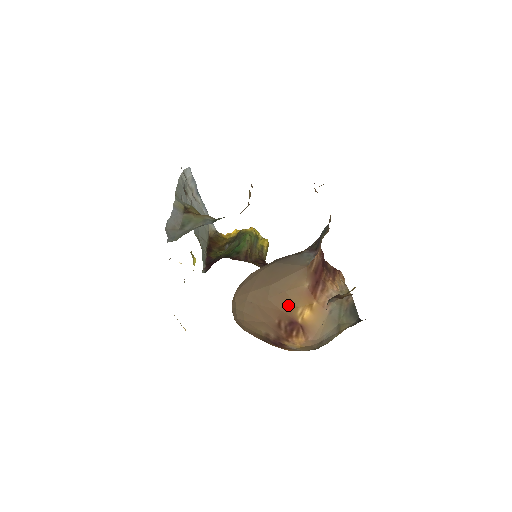
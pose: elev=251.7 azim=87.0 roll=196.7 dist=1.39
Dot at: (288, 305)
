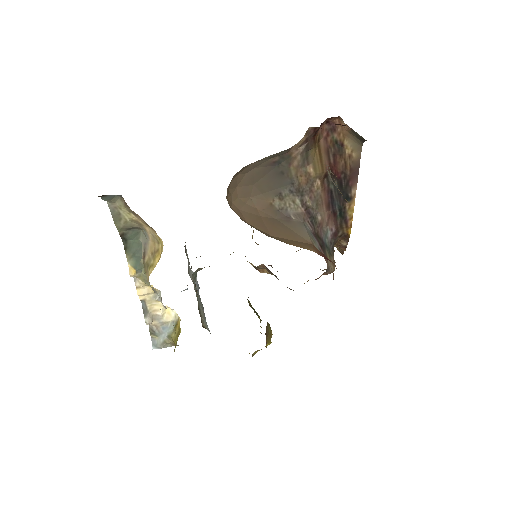
Dot at: occluded
